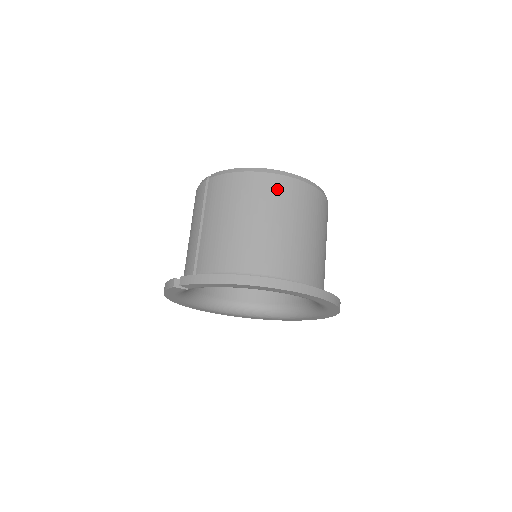
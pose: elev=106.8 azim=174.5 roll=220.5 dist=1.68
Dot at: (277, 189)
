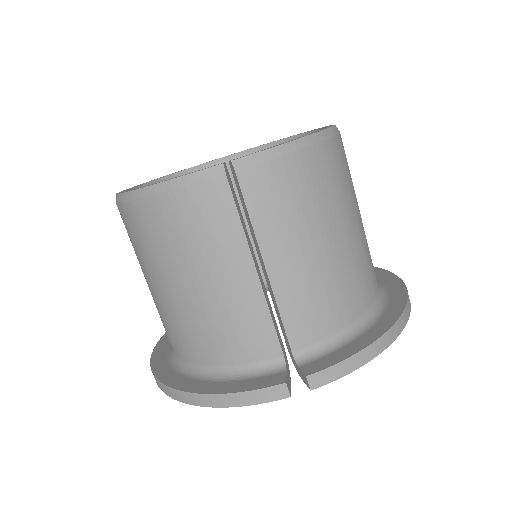
Dot at: (344, 162)
